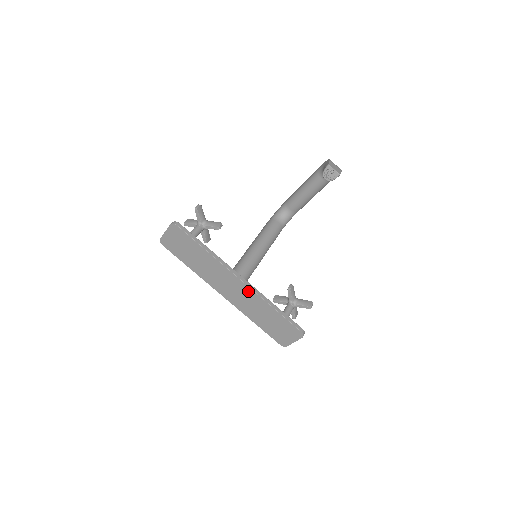
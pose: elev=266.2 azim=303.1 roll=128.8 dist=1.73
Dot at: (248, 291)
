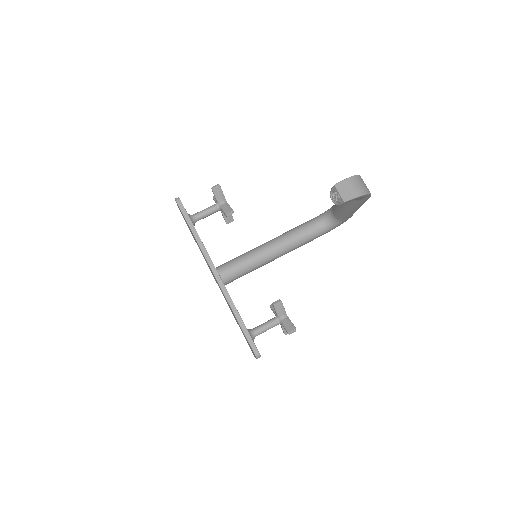
Dot at: occluded
